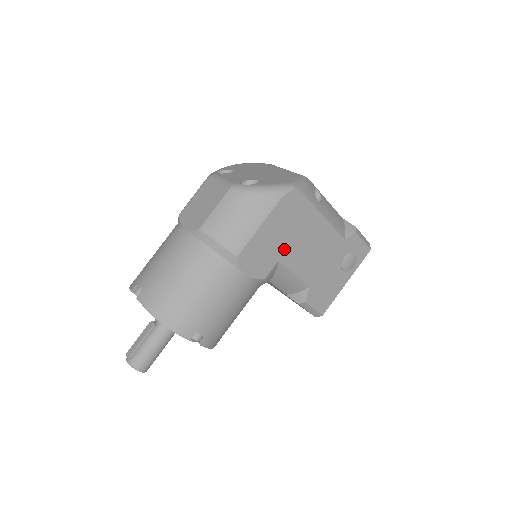
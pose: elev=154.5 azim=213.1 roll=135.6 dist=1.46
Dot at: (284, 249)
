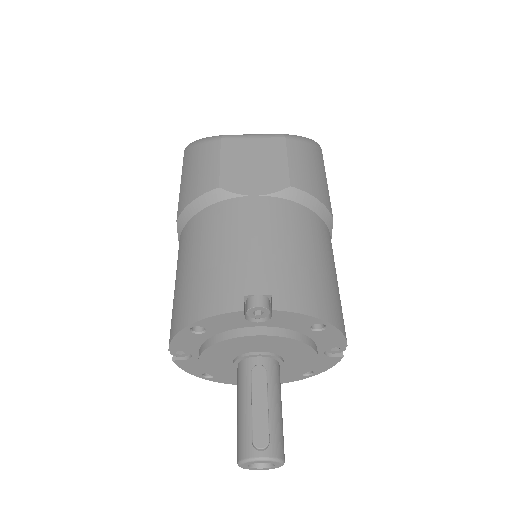
Dot at: occluded
